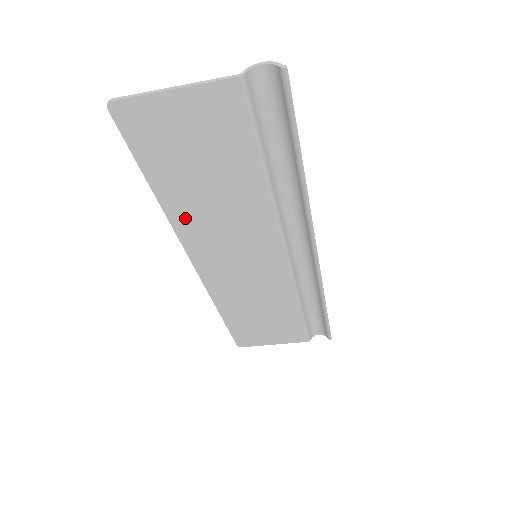
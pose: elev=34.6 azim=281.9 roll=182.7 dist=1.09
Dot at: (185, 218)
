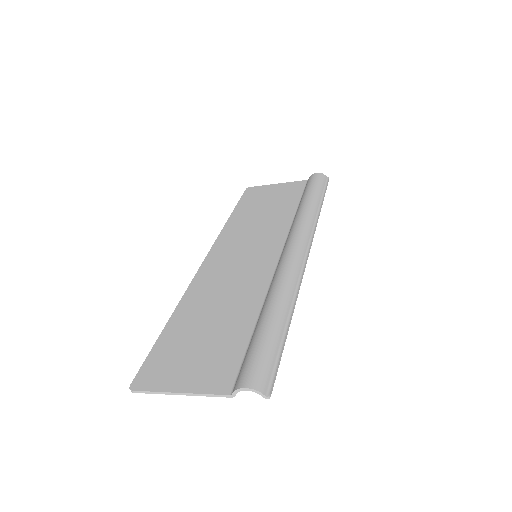
Dot at: (196, 299)
